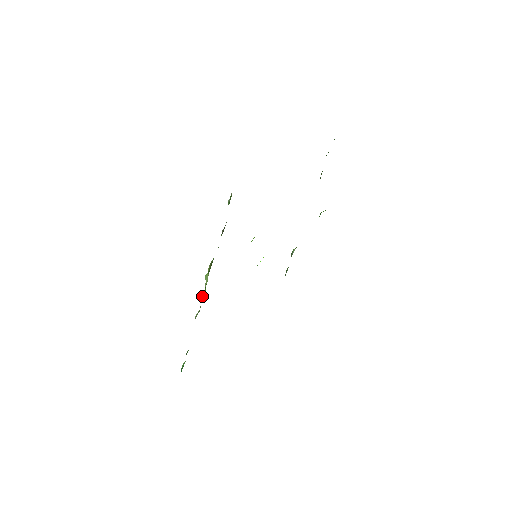
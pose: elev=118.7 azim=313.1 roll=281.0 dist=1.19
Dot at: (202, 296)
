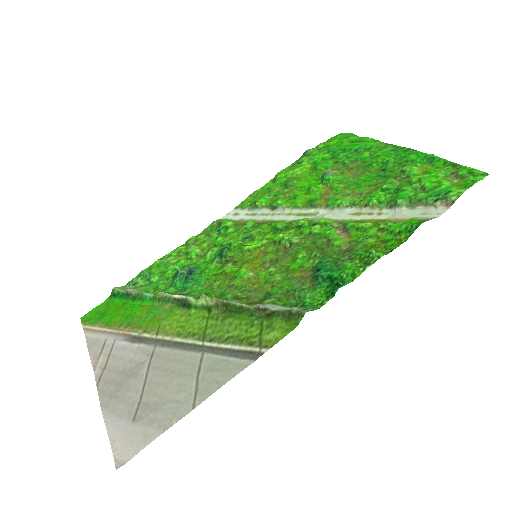
Dot at: (187, 299)
